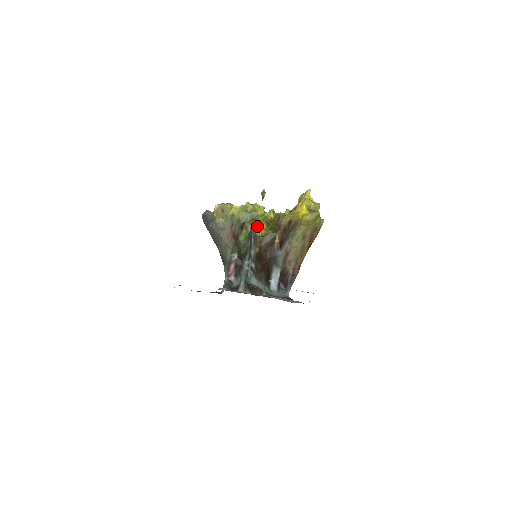
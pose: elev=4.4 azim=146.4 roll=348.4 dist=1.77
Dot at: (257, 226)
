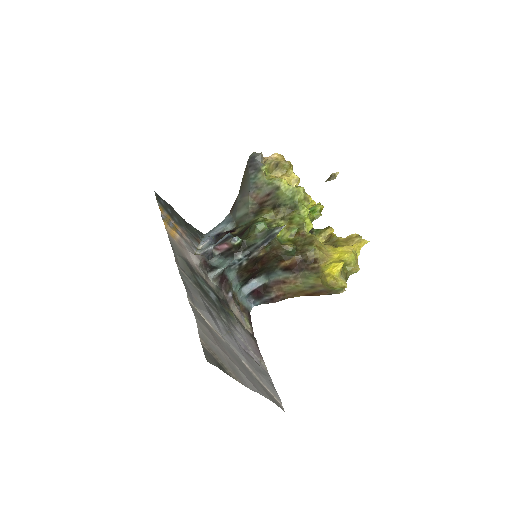
Dot at: (288, 222)
